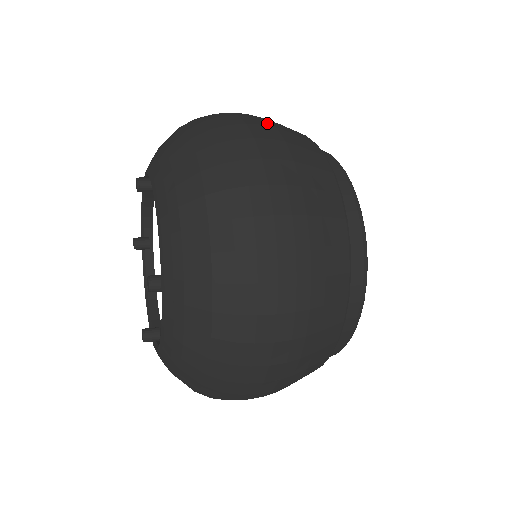
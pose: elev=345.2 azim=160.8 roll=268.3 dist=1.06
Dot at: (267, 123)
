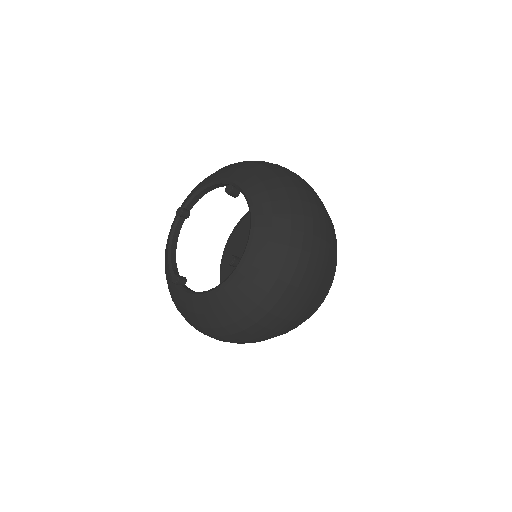
Dot at: occluded
